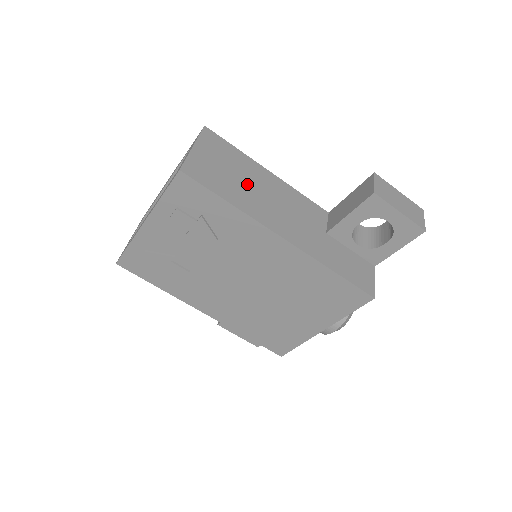
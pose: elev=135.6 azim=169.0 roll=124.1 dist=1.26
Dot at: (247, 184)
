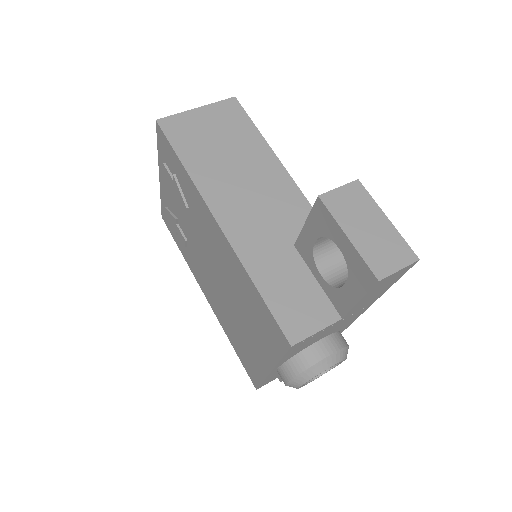
Dot at: (228, 158)
